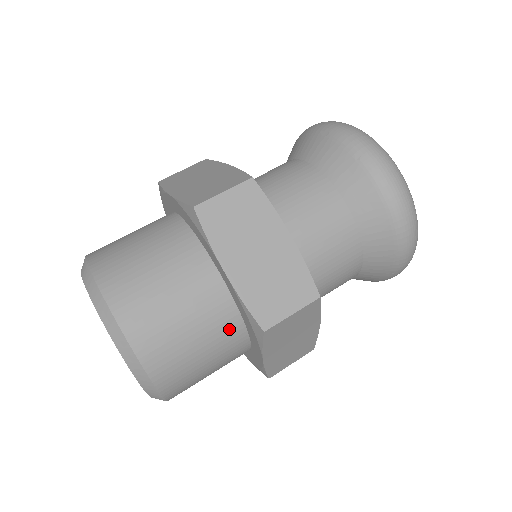
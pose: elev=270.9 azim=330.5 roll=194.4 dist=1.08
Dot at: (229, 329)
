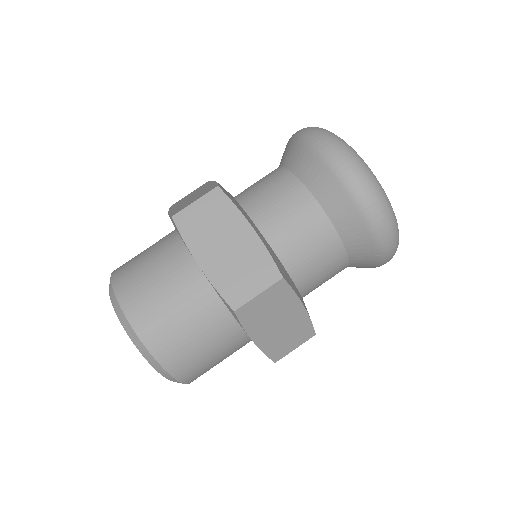
Dot at: (217, 315)
